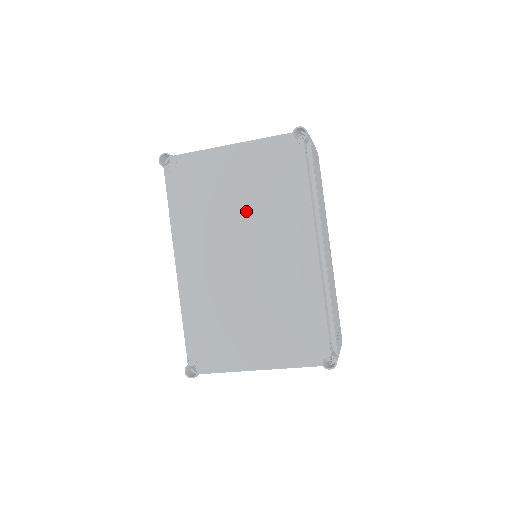
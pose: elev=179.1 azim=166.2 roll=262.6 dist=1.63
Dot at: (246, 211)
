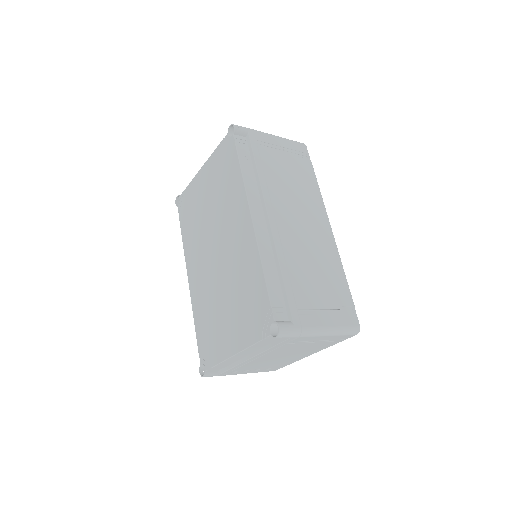
Dot at: (213, 213)
